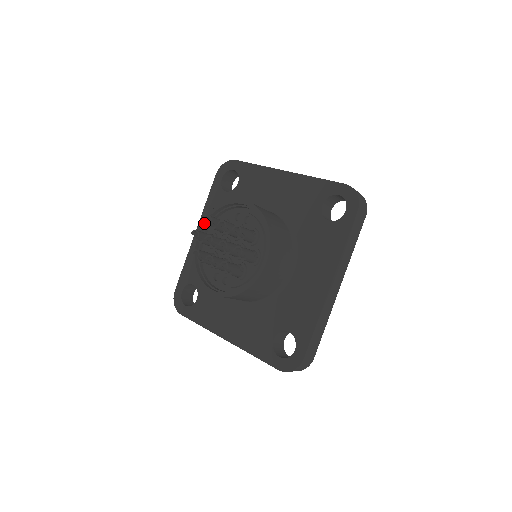
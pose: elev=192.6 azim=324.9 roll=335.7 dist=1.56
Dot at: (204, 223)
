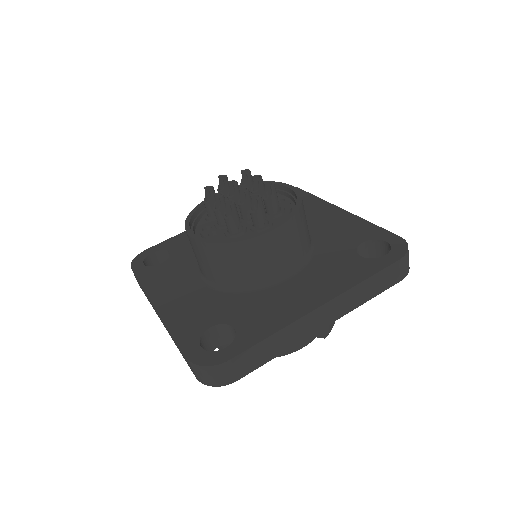
Dot at: occluded
